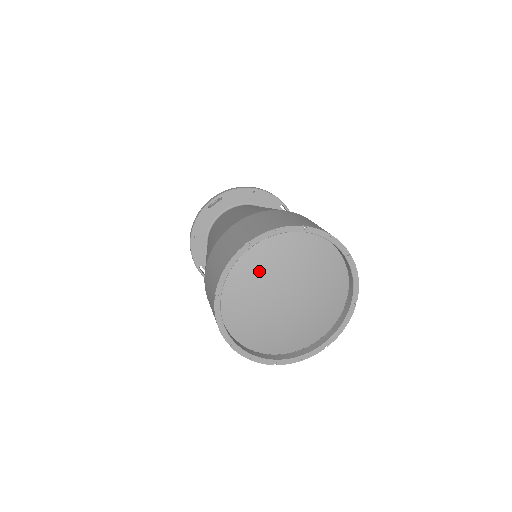
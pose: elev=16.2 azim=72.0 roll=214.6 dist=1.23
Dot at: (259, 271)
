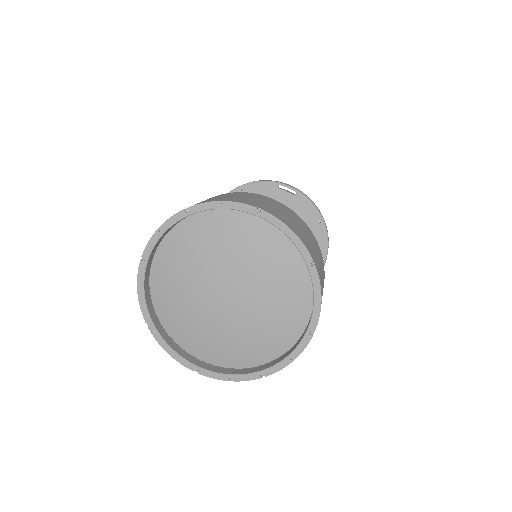
Dot at: (177, 281)
